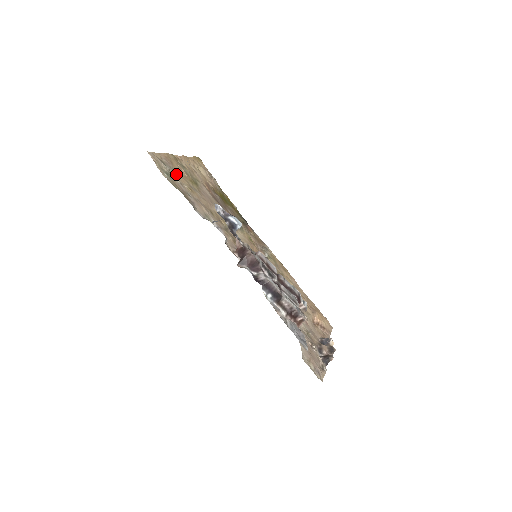
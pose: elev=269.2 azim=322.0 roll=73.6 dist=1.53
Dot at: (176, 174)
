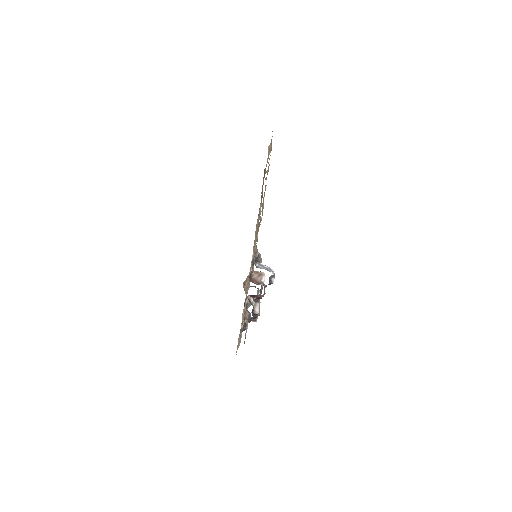
Dot at: occluded
